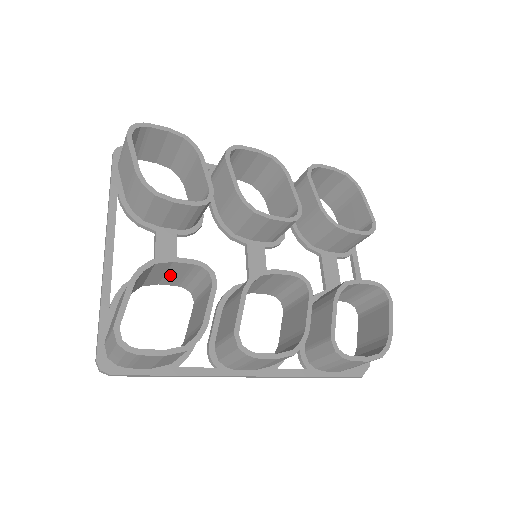
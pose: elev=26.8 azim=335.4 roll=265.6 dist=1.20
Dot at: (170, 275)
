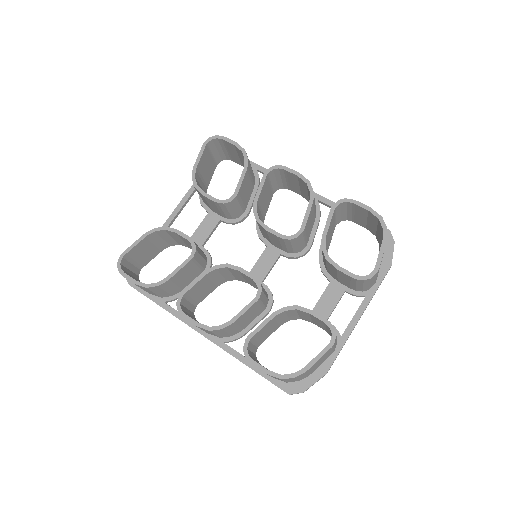
Dot at: (187, 243)
